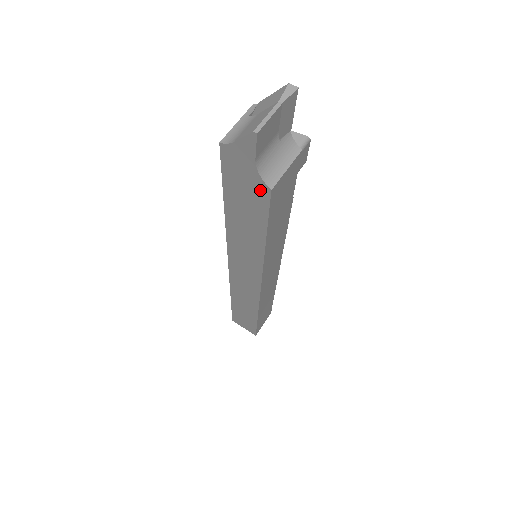
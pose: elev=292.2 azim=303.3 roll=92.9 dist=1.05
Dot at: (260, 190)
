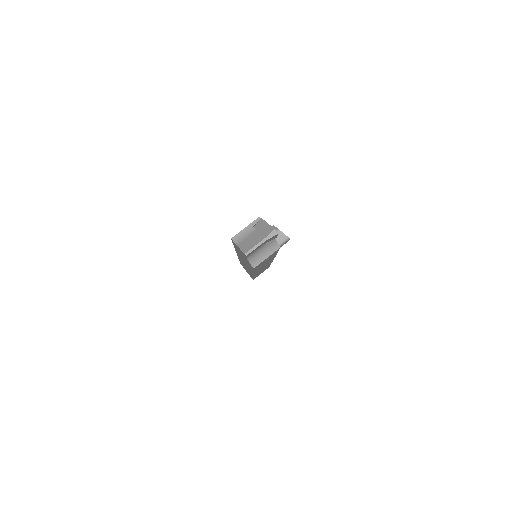
Dot at: (249, 263)
